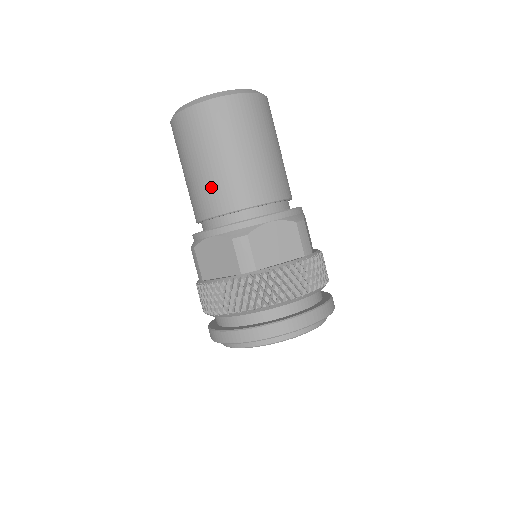
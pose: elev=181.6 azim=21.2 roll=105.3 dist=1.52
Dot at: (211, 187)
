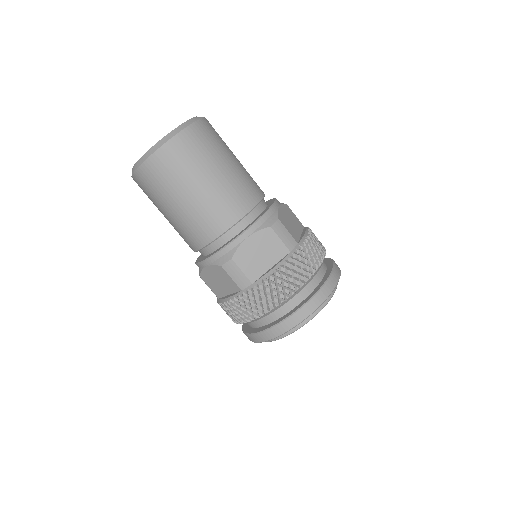
Dot at: (187, 227)
